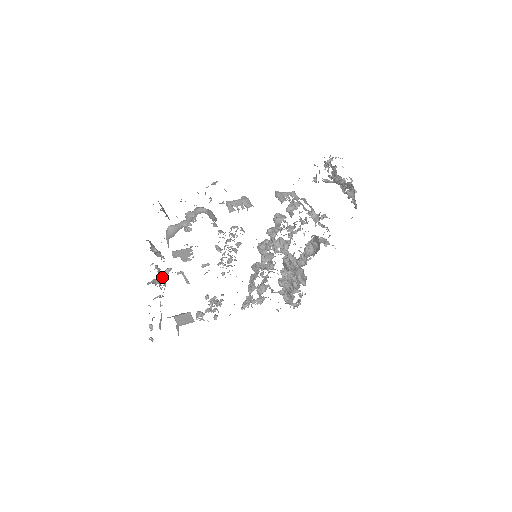
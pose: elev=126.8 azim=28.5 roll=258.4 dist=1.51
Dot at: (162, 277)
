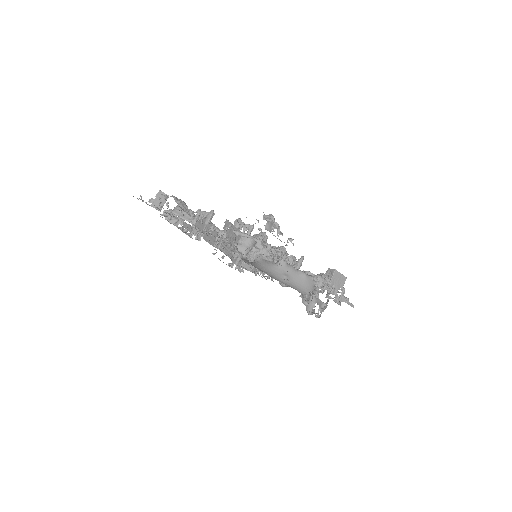
Dot at: occluded
